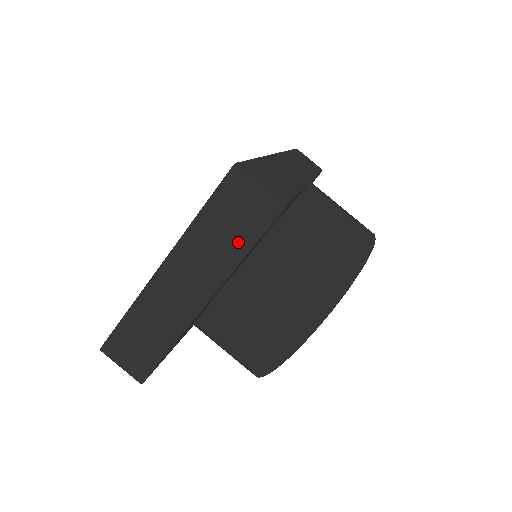
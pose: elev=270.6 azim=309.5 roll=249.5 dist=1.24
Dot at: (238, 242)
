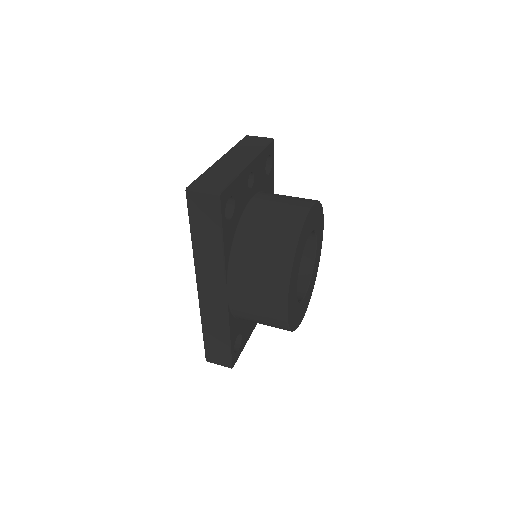
Dot at: (258, 147)
